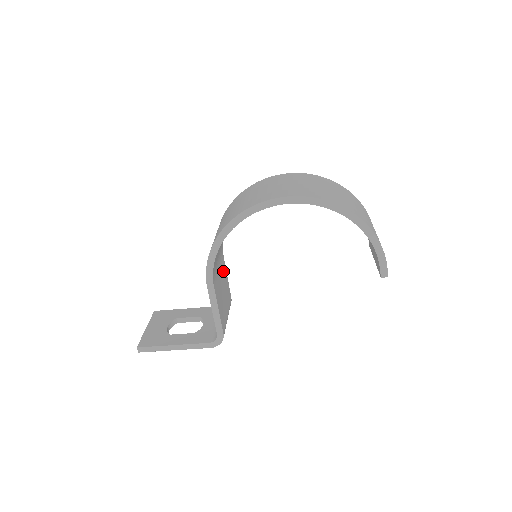
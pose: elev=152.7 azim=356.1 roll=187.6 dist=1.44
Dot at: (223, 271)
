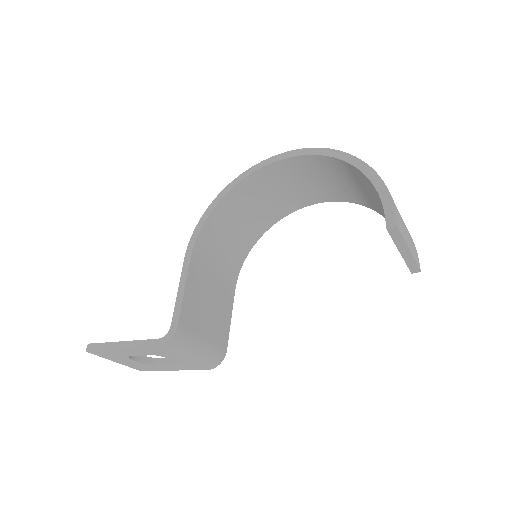
Dot at: (224, 297)
